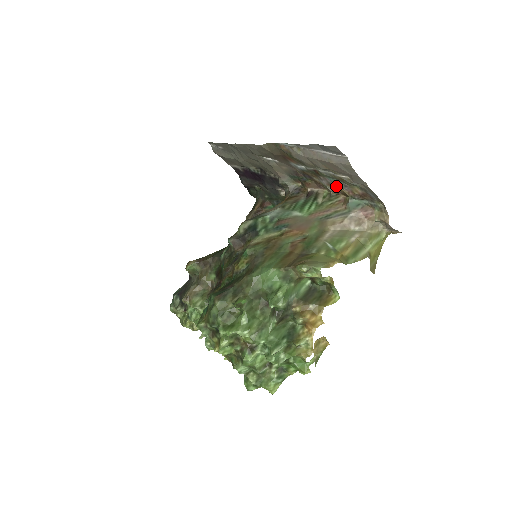
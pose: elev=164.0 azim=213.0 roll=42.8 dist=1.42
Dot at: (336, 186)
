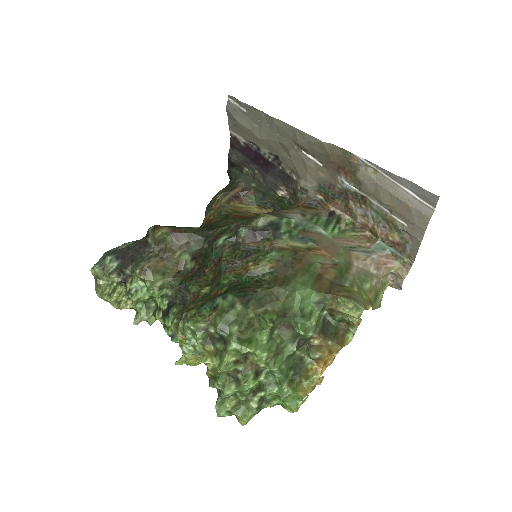
Dot at: (371, 221)
